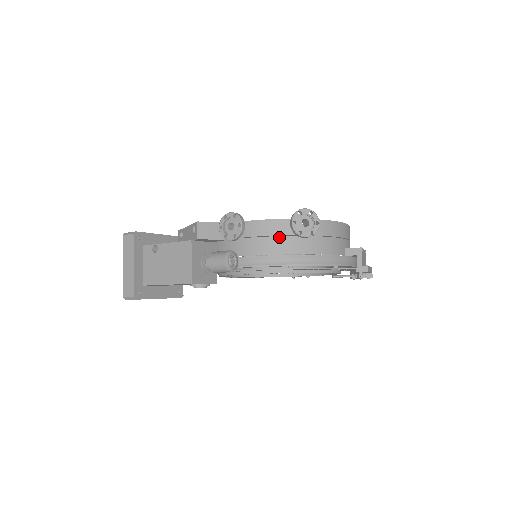
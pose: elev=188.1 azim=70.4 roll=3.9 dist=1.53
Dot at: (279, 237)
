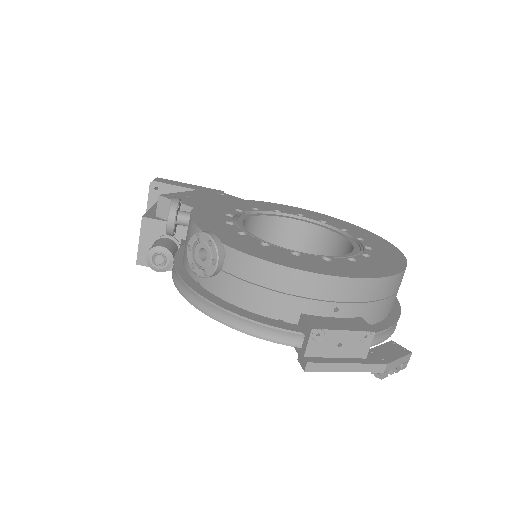
Dot at: occluded
